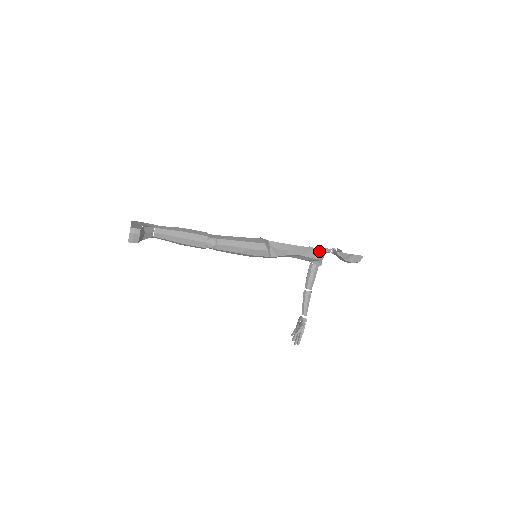
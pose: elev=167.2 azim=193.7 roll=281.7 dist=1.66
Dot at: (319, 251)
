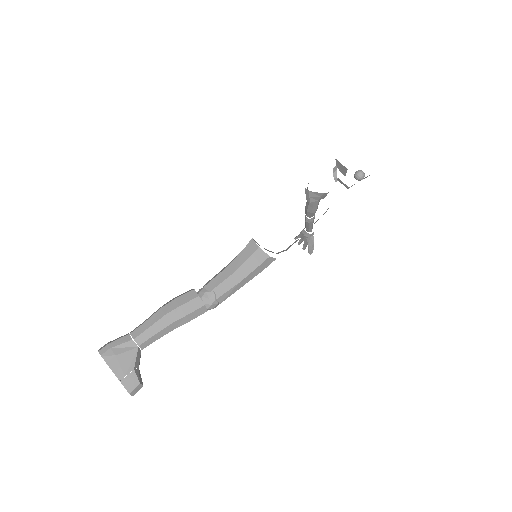
Dot at: occluded
